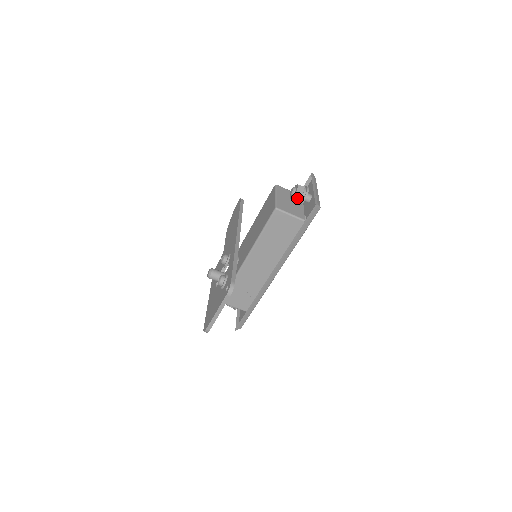
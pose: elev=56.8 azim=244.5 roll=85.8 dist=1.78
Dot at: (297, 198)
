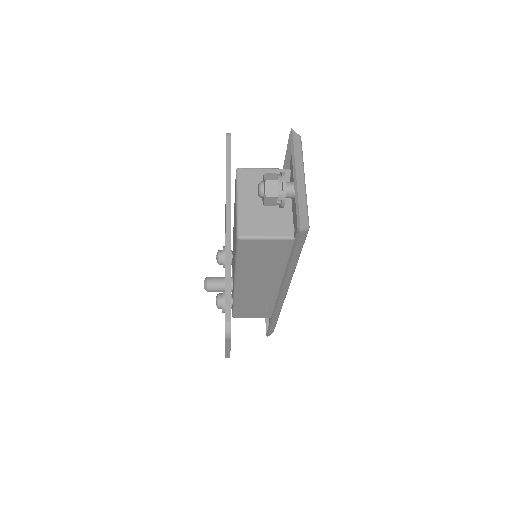
Dot at: (270, 202)
